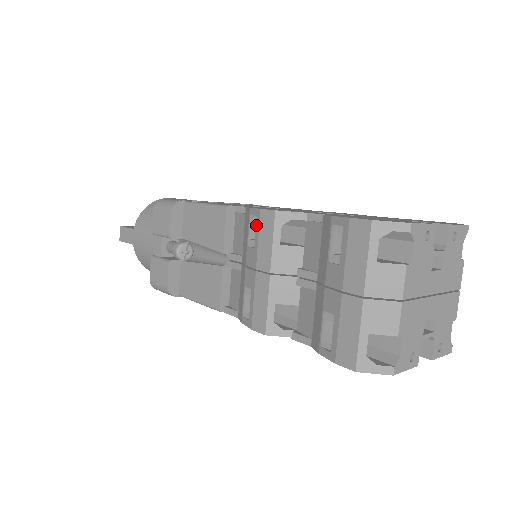
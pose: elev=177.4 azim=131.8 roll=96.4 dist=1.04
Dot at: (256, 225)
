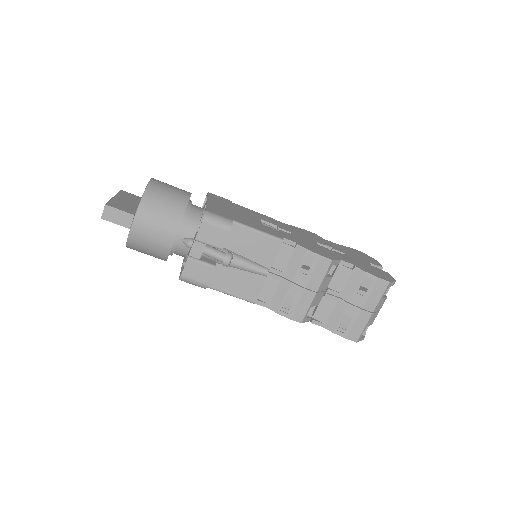
Dot at: (313, 263)
